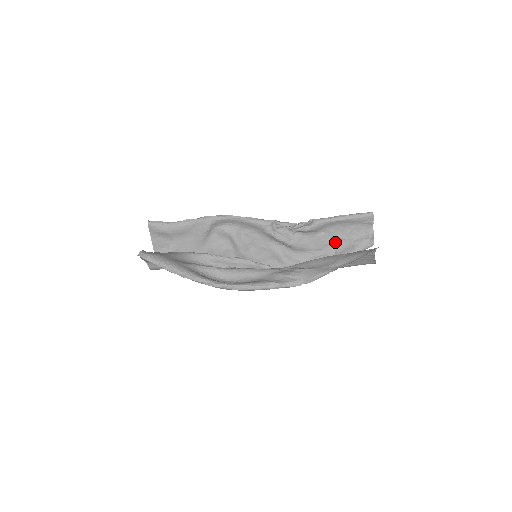
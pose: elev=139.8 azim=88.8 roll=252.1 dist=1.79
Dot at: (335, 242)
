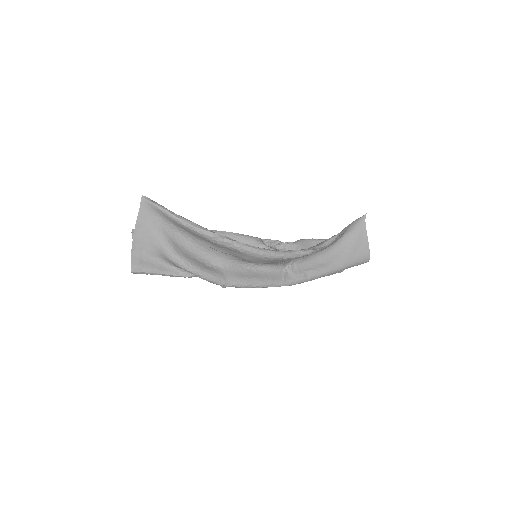
Dot at: occluded
